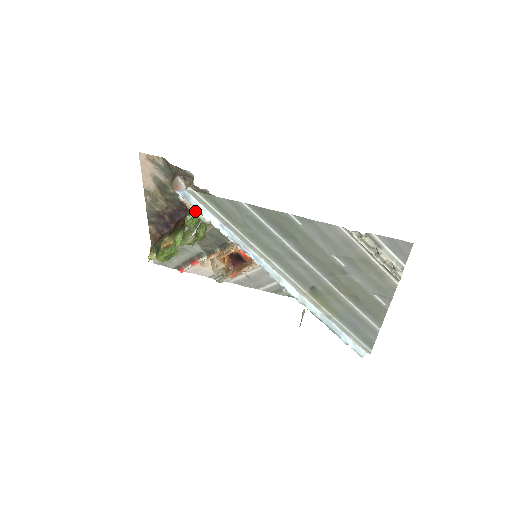
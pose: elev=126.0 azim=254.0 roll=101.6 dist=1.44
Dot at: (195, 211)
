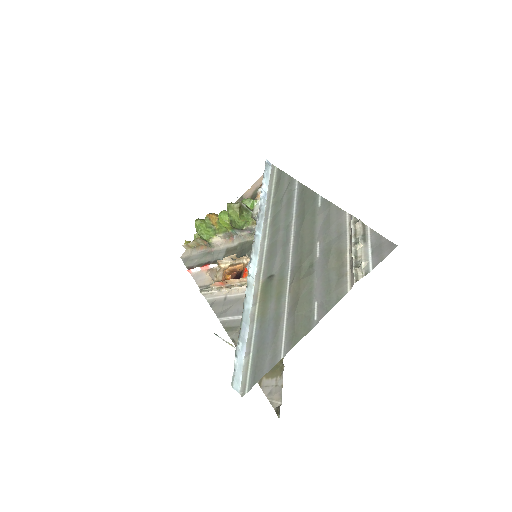
Dot at: (257, 202)
